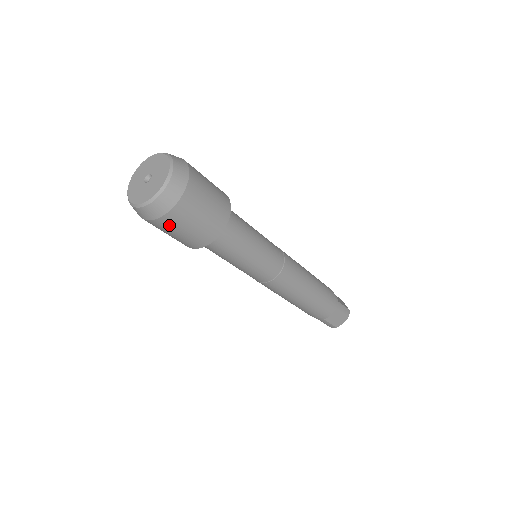
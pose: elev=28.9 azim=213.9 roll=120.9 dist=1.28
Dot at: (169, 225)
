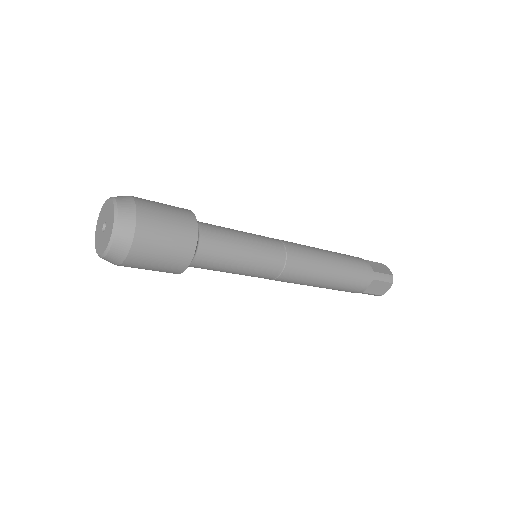
Dot at: (136, 266)
